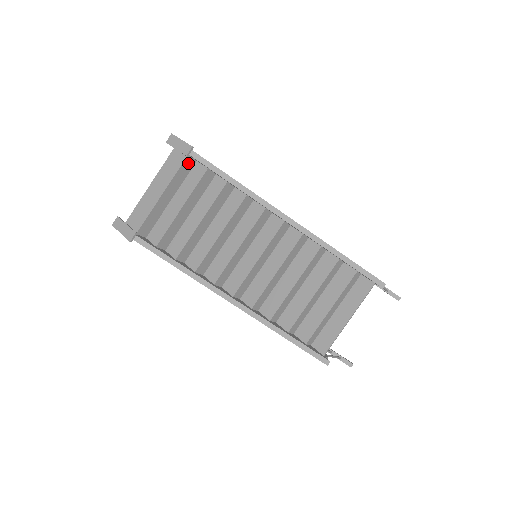
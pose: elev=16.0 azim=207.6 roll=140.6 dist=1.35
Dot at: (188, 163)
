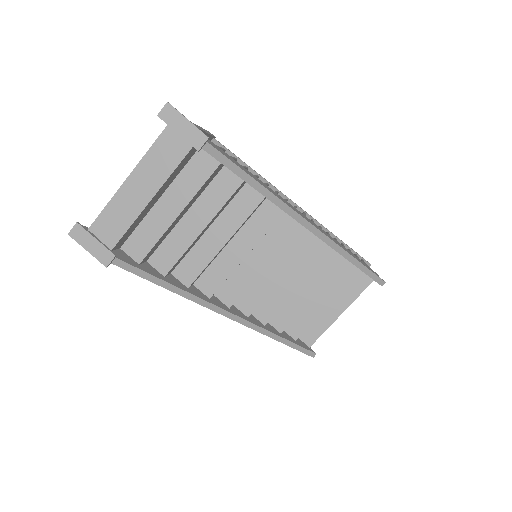
Dot at: (191, 151)
